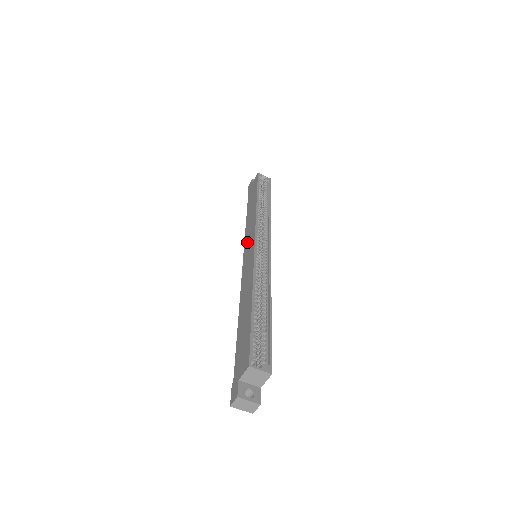
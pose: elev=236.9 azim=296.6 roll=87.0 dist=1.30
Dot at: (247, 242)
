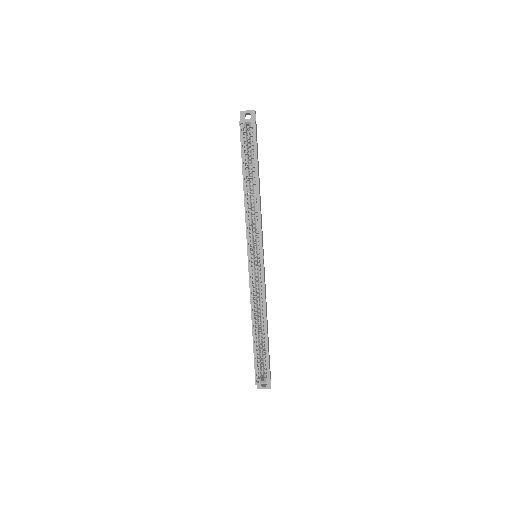
Dot at: occluded
